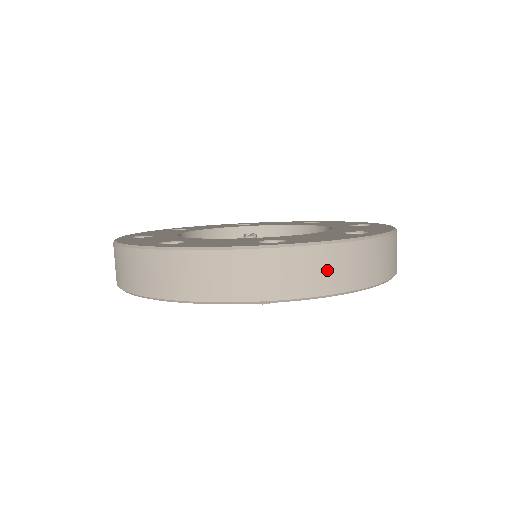
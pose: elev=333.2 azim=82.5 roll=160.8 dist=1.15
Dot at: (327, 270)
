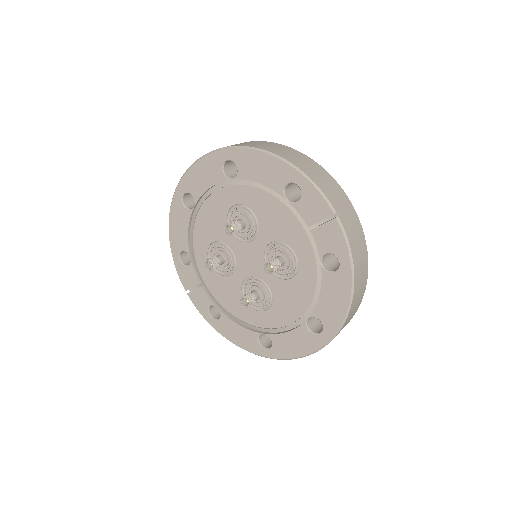
Dot at: (262, 145)
